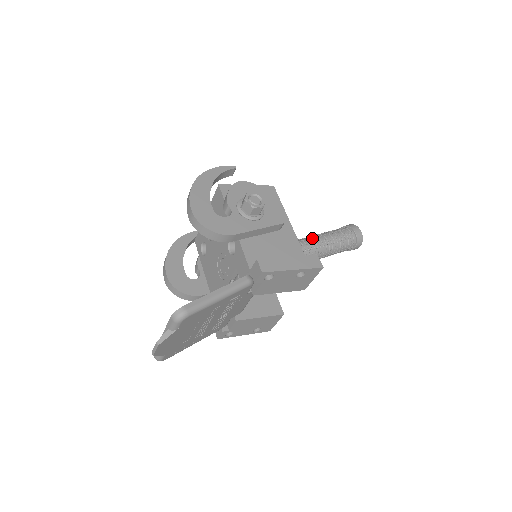
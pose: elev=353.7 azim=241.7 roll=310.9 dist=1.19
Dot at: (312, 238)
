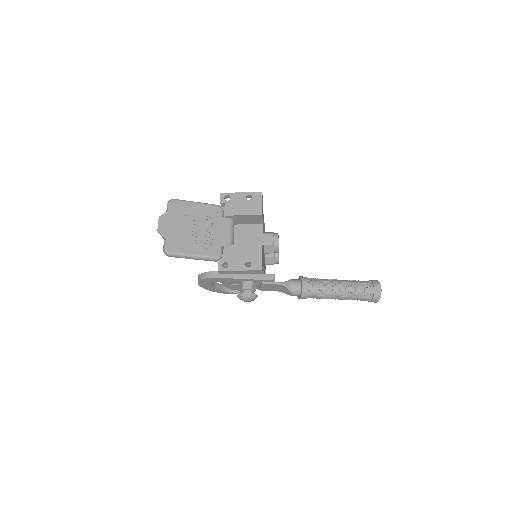
Dot at: occluded
